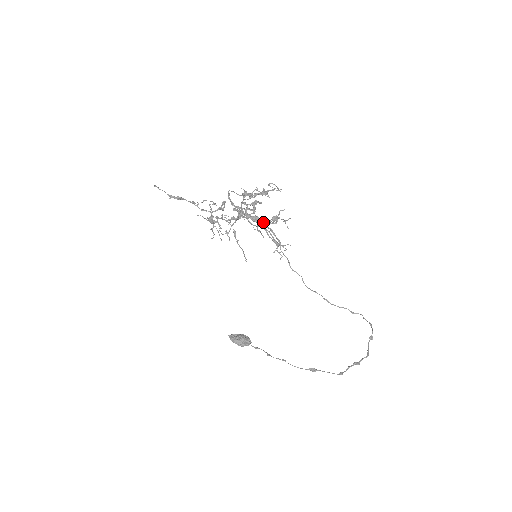
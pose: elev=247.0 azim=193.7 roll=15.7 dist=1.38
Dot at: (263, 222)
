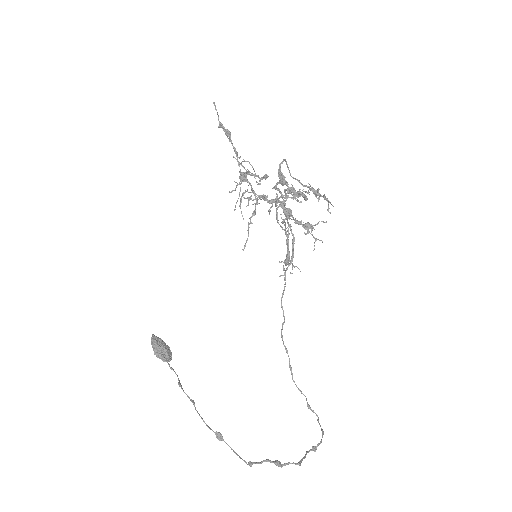
Dot at: (295, 218)
